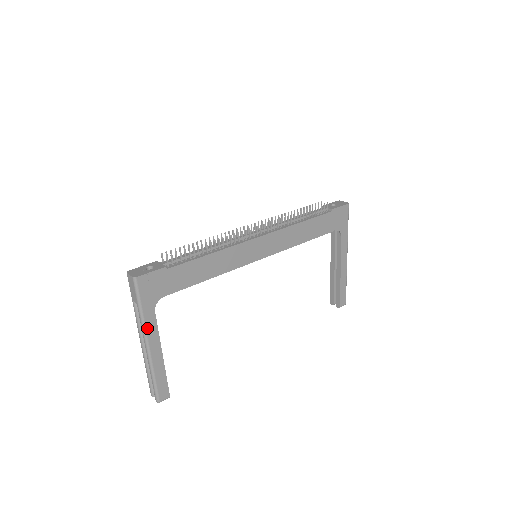
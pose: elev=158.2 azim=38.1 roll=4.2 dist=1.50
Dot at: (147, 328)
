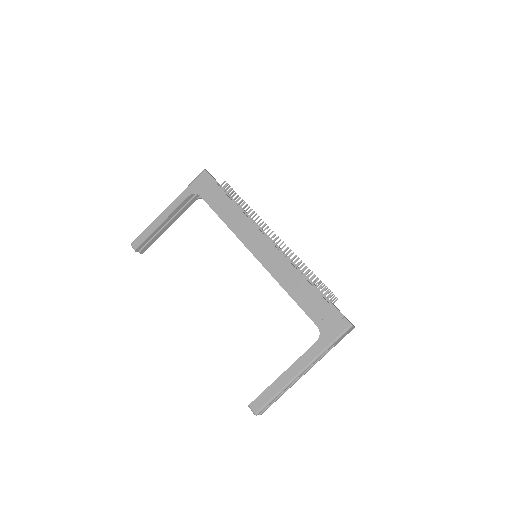
Dot at: (178, 199)
